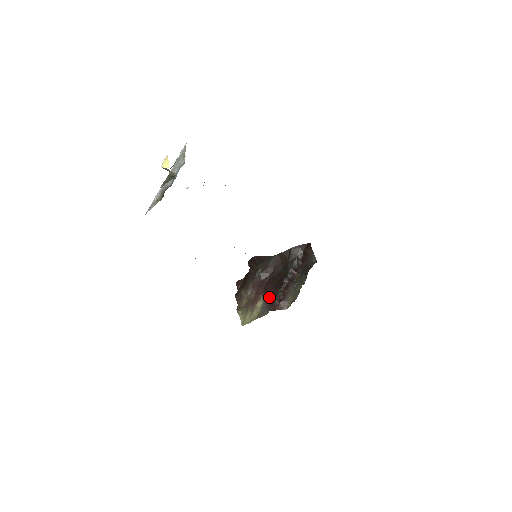
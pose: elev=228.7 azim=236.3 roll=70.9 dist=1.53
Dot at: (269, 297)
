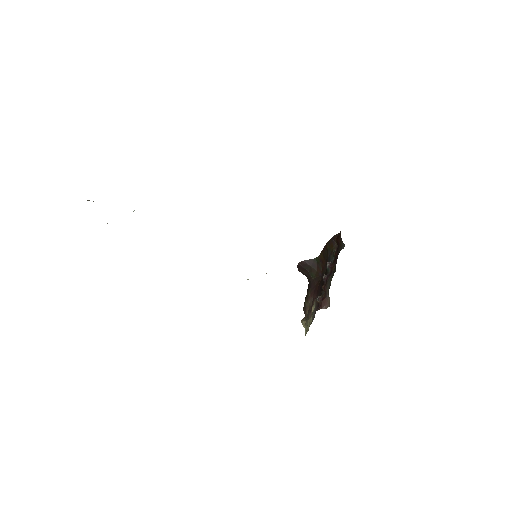
Dot at: occluded
